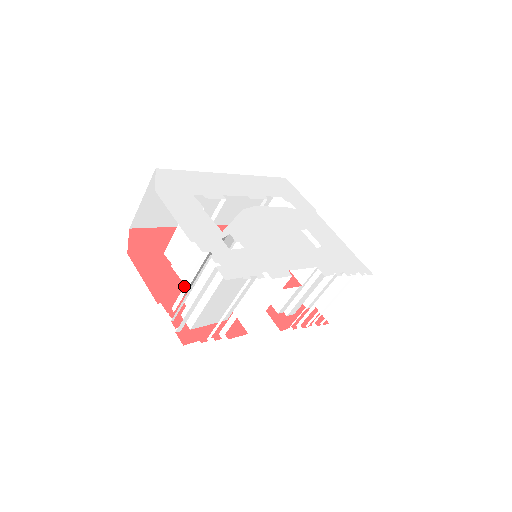
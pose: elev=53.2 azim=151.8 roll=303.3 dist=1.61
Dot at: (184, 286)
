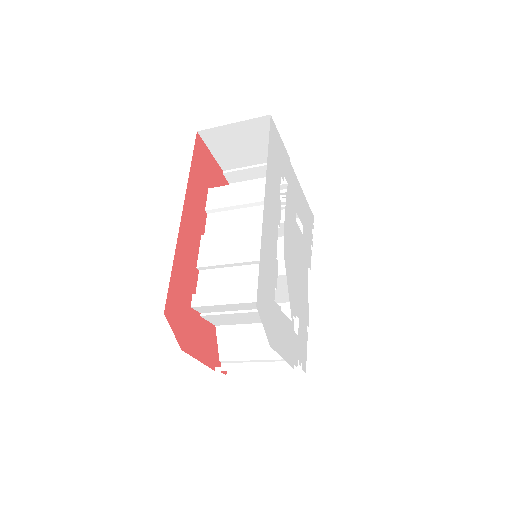
Dot at: (248, 361)
